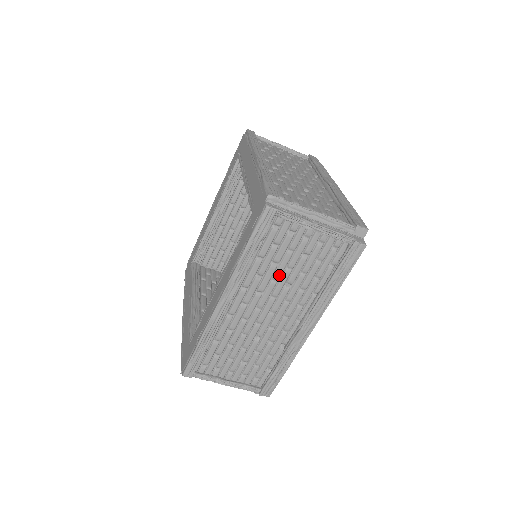
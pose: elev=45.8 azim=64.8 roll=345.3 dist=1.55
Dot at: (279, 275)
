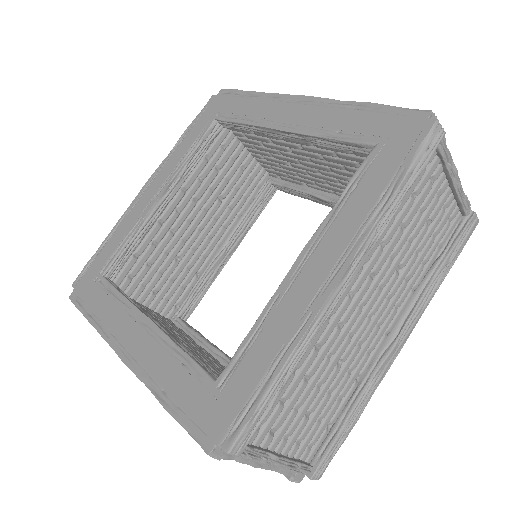
Dot at: (400, 248)
